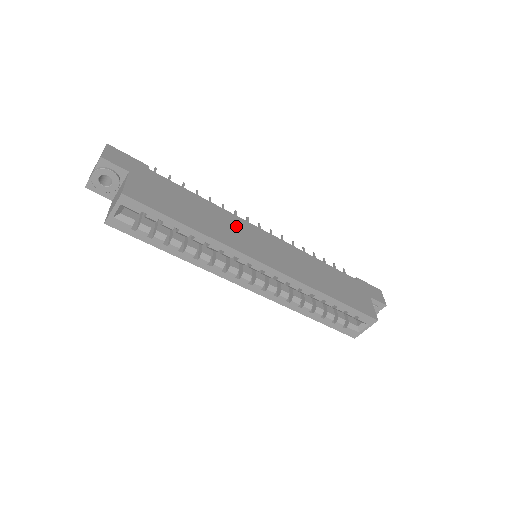
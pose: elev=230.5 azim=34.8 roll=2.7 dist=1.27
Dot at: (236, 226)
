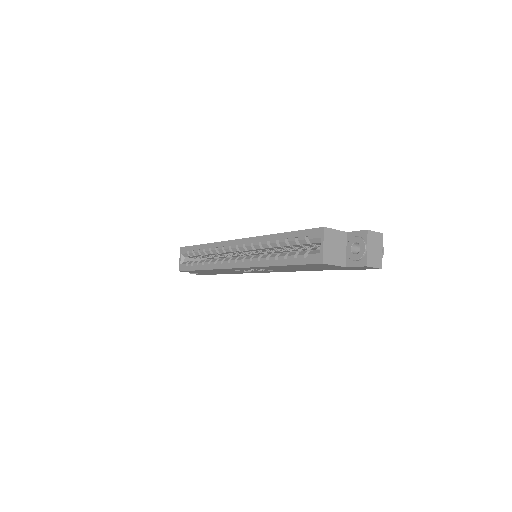
Dot at: occluded
